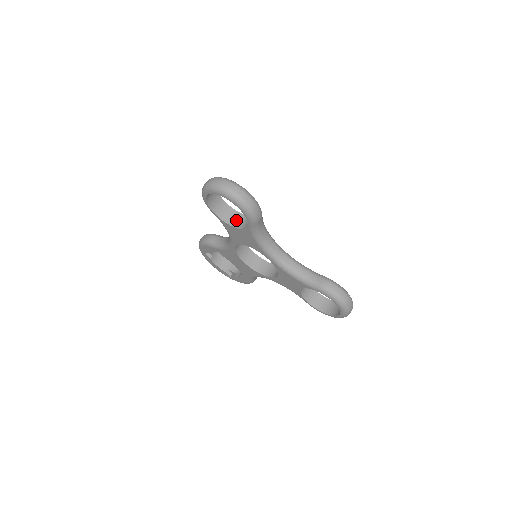
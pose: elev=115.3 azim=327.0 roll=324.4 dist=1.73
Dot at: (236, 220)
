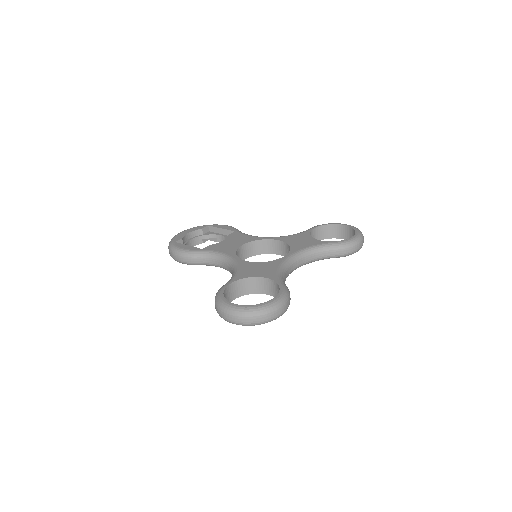
Dot at: (250, 287)
